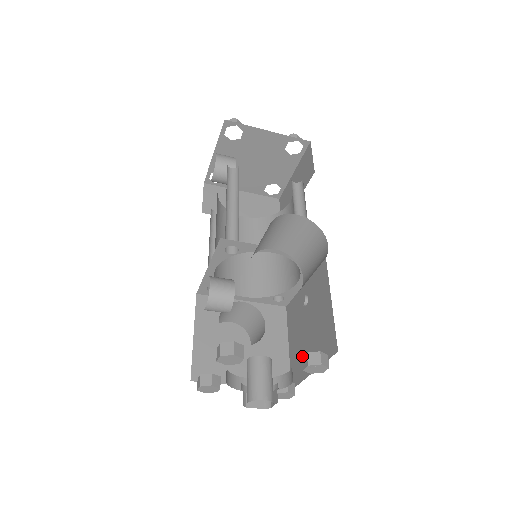
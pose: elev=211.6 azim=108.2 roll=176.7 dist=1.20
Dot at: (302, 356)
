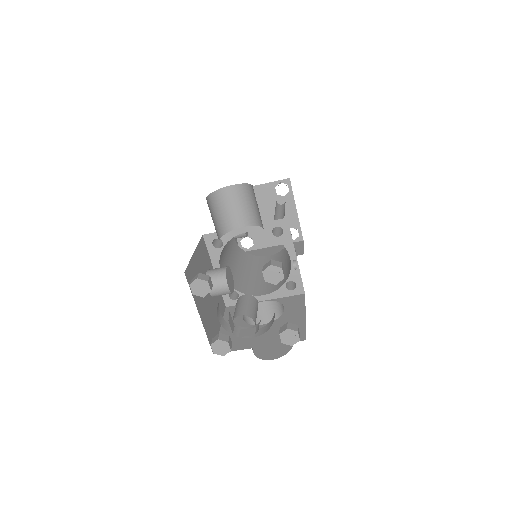
Dot at: occluded
